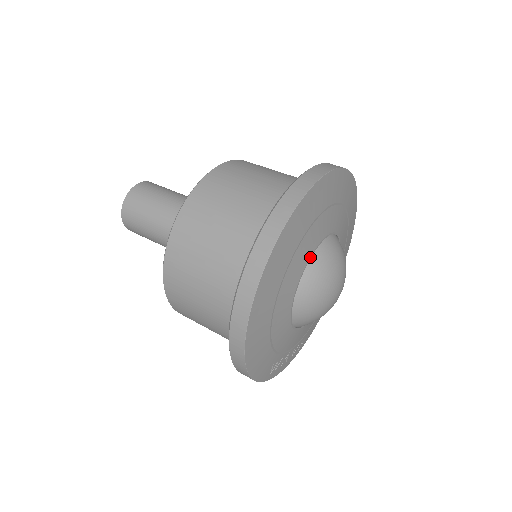
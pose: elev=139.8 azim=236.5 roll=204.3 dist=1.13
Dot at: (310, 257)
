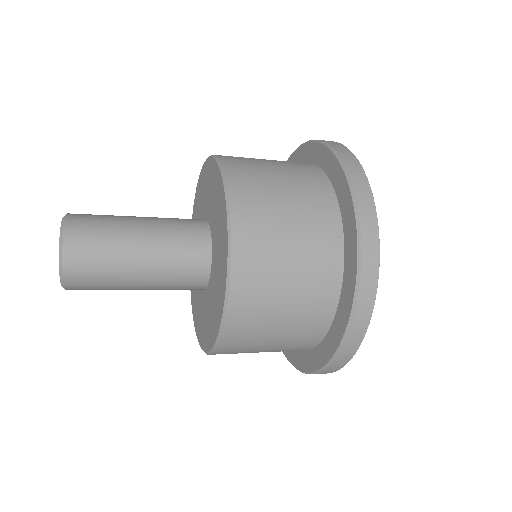
Dot at: occluded
